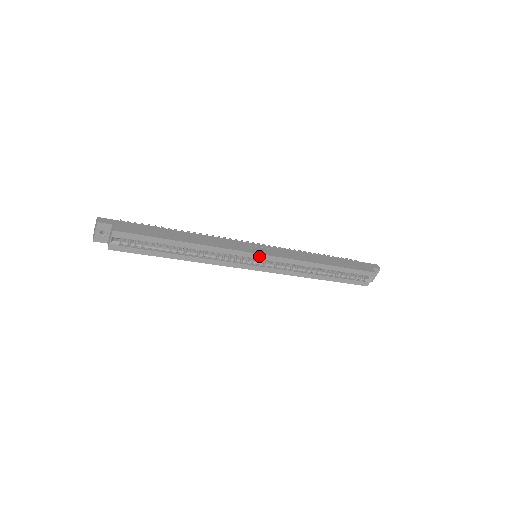
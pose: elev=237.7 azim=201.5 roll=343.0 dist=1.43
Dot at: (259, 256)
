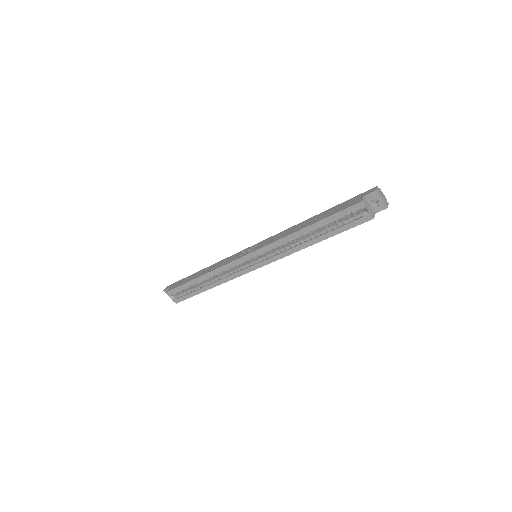
Dot at: (245, 258)
